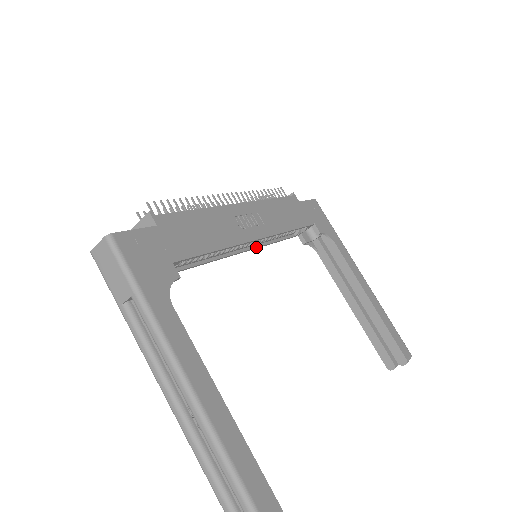
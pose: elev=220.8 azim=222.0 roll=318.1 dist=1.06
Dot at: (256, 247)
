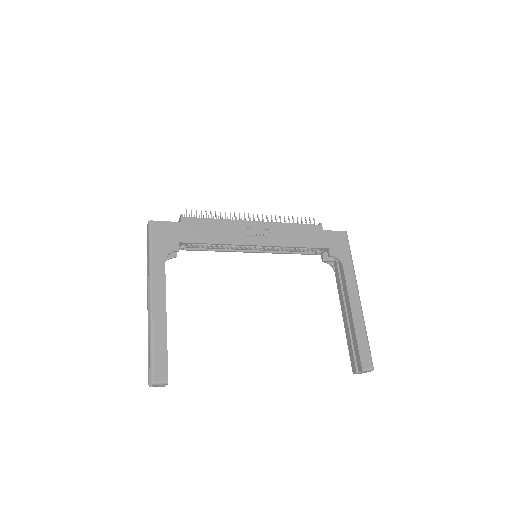
Dot at: (268, 252)
